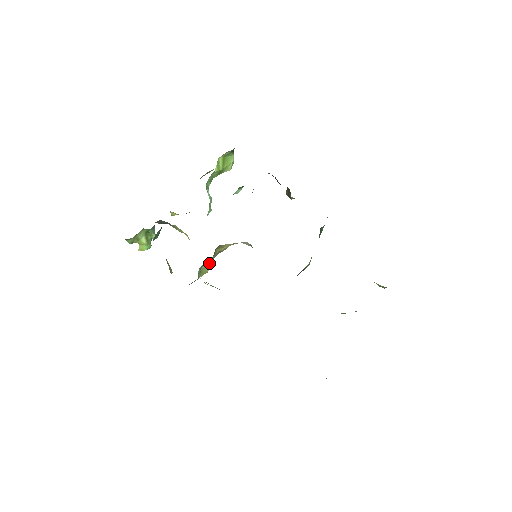
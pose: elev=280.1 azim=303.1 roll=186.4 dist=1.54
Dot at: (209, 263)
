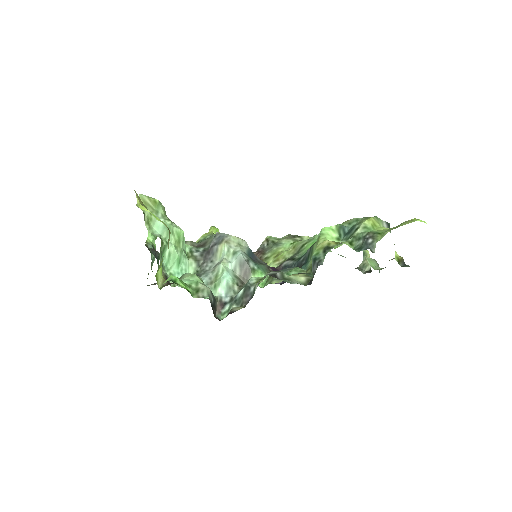
Dot at: occluded
